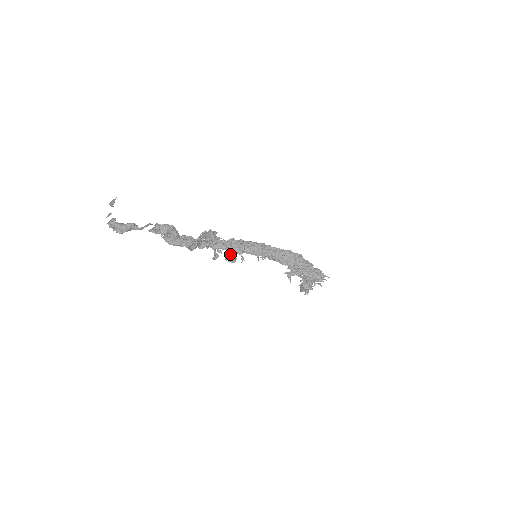
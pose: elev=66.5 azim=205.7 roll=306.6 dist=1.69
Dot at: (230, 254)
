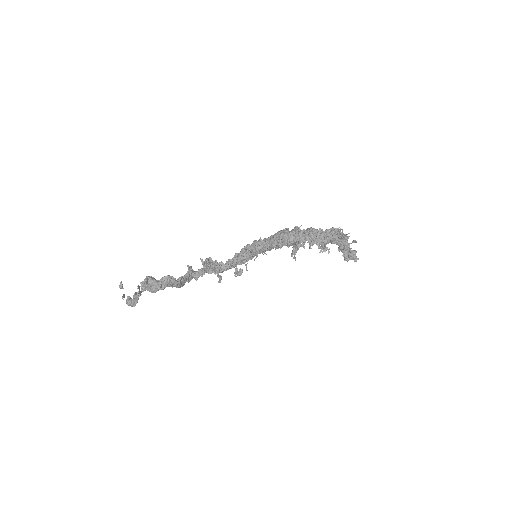
Dot at: (235, 269)
